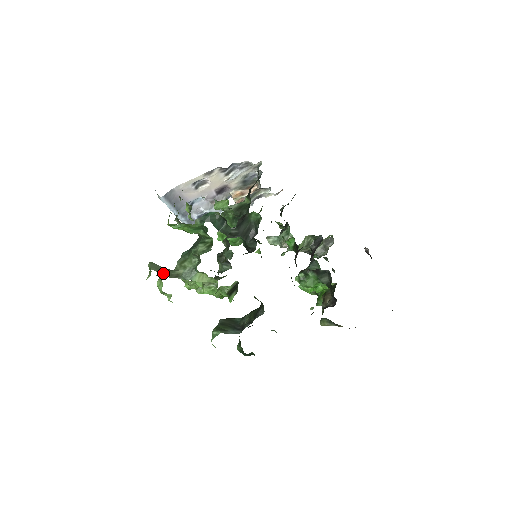
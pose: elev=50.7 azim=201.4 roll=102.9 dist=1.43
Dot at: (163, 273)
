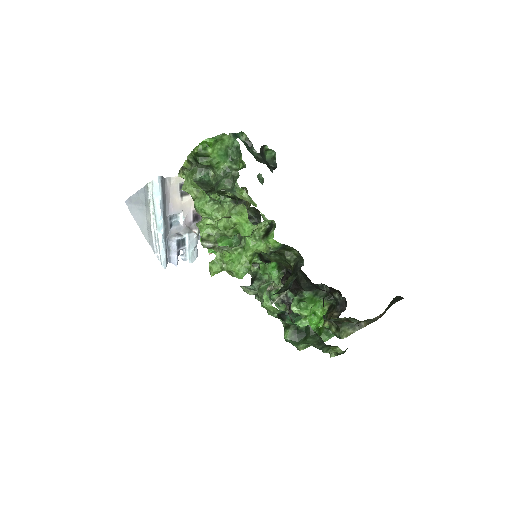
Dot at: occluded
